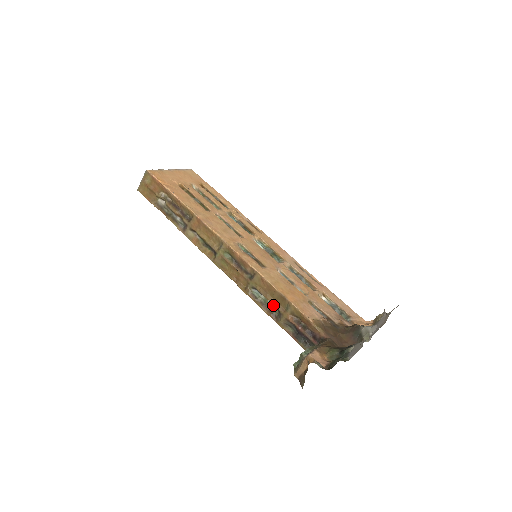
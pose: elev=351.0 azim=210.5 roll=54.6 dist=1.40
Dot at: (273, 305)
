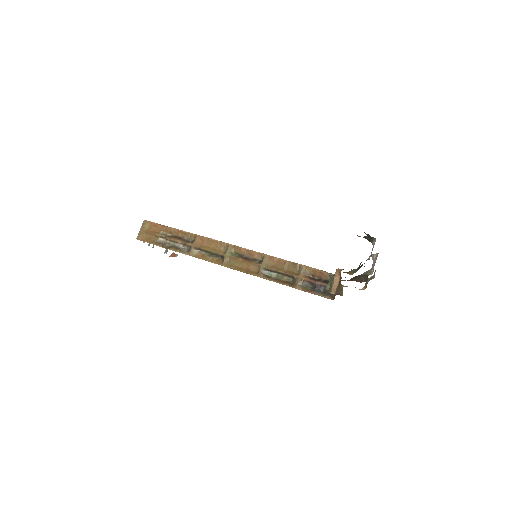
Dot at: (286, 275)
